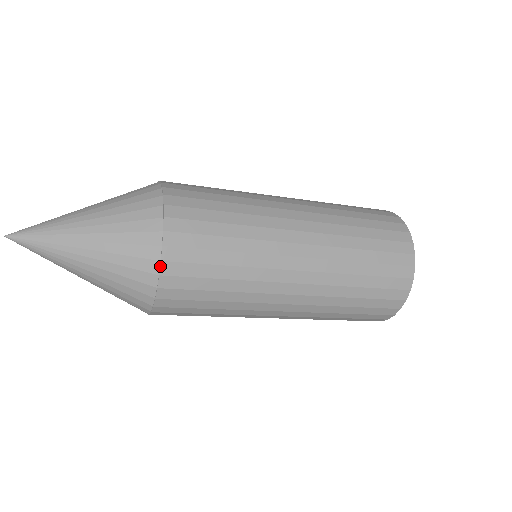
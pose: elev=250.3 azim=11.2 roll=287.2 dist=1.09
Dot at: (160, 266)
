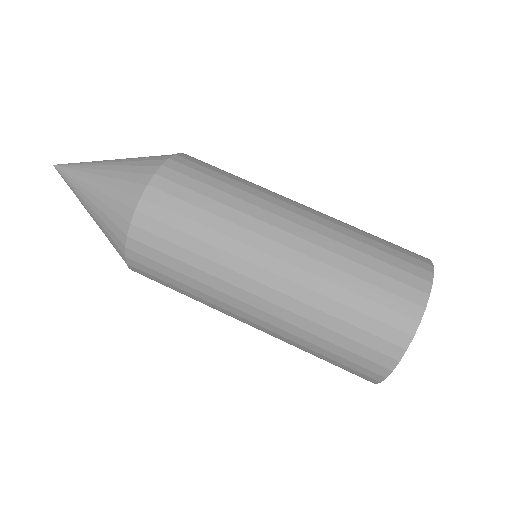
Dot at: (133, 215)
